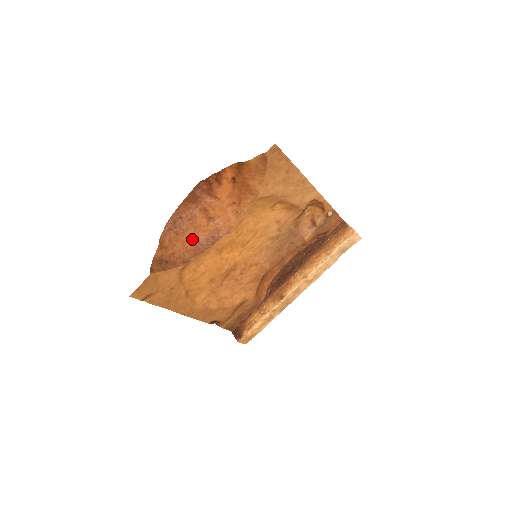
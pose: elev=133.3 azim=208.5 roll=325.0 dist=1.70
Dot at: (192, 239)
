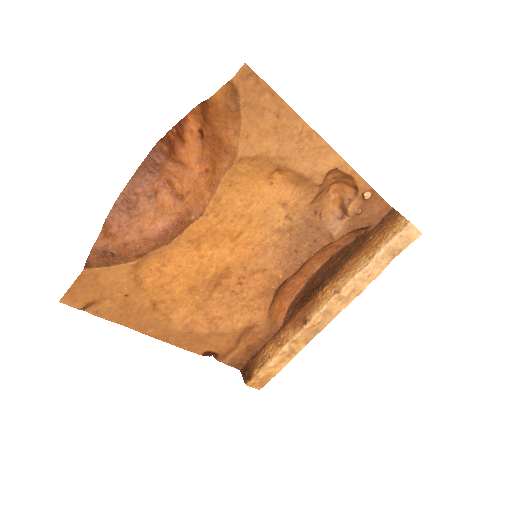
Dot at: (154, 225)
